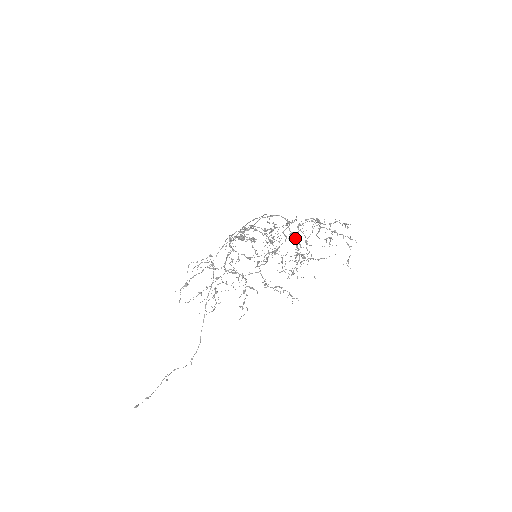
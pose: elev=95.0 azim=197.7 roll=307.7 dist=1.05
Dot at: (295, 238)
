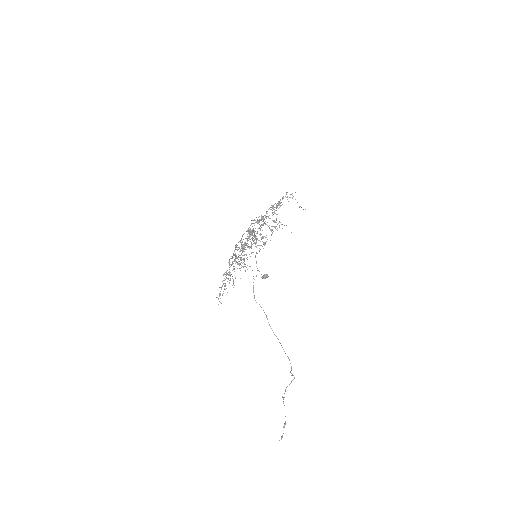
Dot at: occluded
